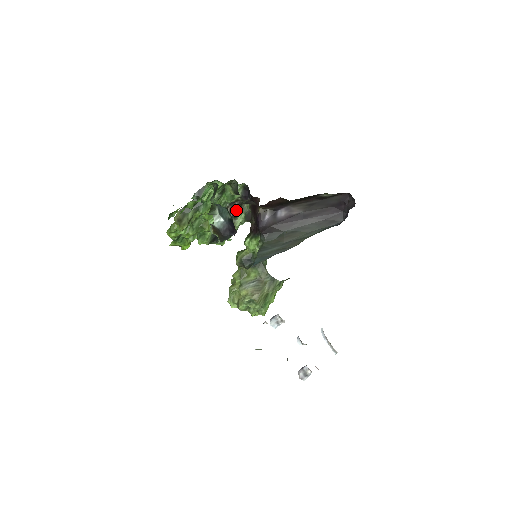
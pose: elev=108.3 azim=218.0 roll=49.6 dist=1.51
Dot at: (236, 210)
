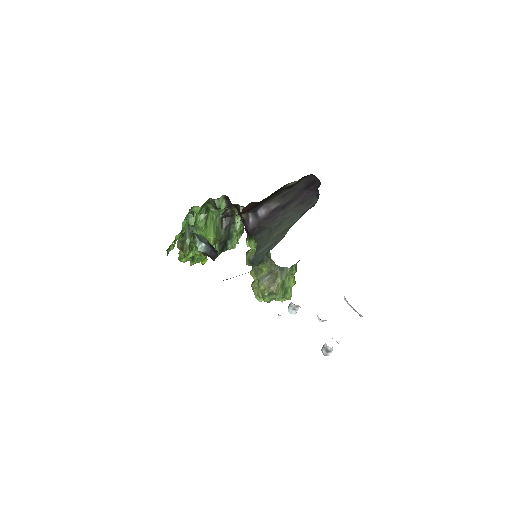
Dot at: (231, 217)
